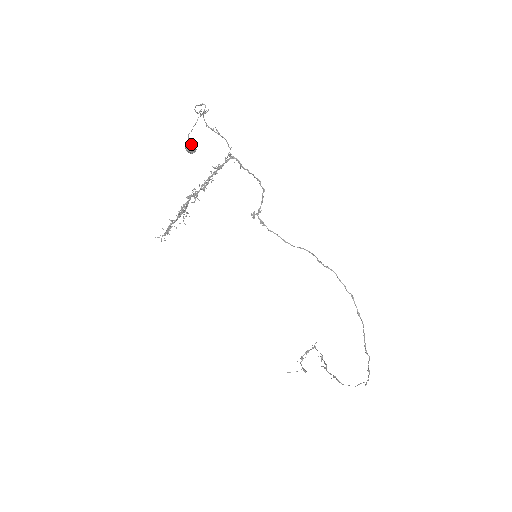
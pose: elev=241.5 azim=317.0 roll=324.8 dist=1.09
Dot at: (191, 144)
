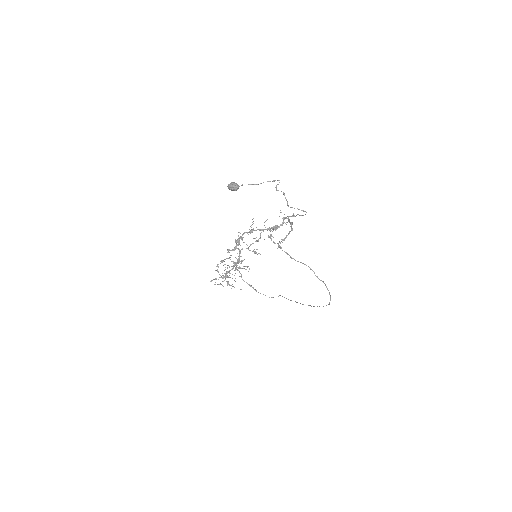
Dot at: (238, 188)
